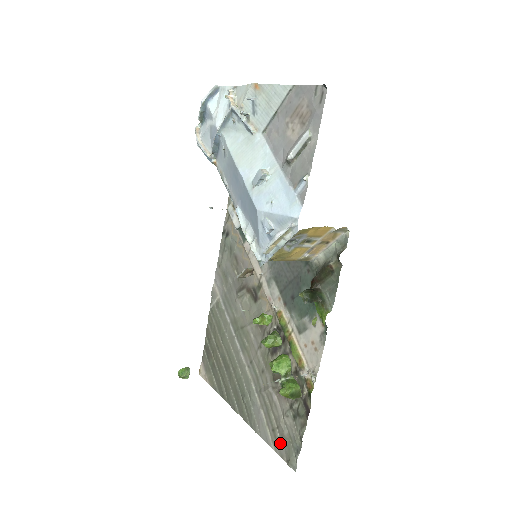
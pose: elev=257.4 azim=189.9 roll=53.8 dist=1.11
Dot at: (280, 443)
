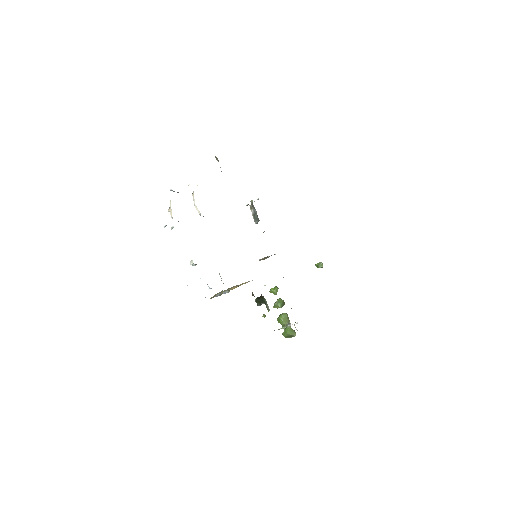
Dot at: occluded
